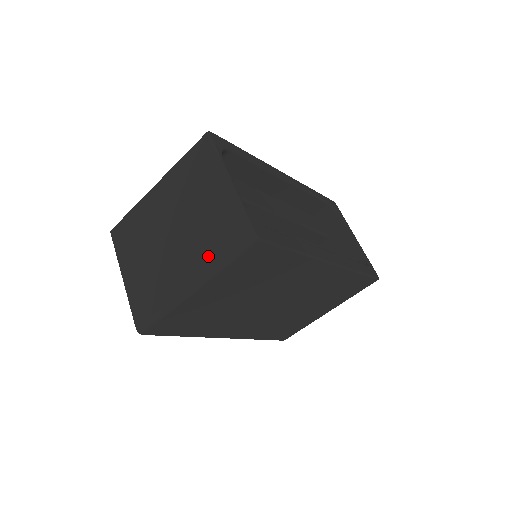
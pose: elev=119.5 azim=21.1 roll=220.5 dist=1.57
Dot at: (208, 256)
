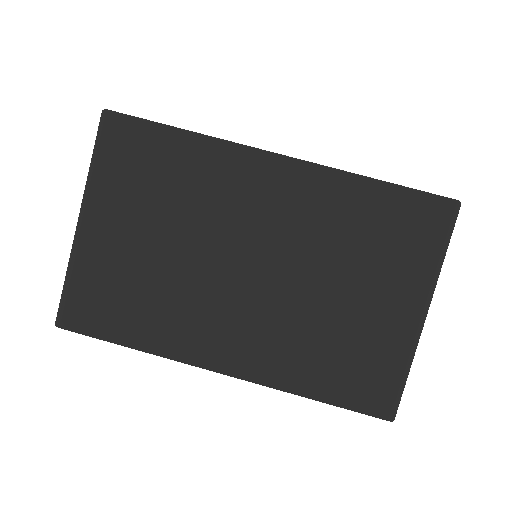
Dot at: occluded
